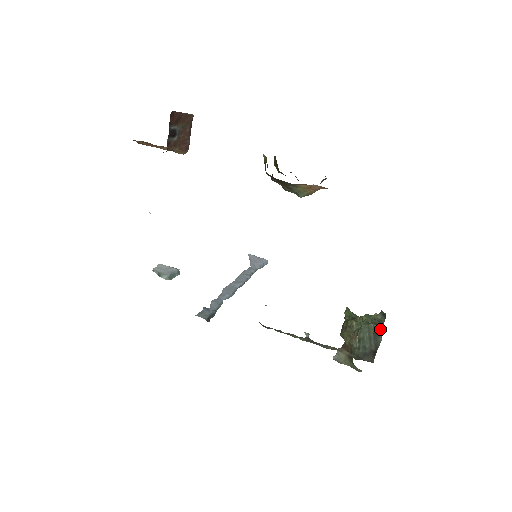
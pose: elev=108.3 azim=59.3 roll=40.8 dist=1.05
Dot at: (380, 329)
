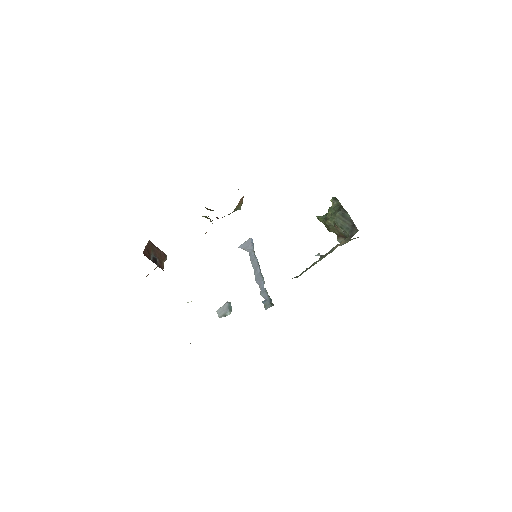
Dot at: (343, 211)
